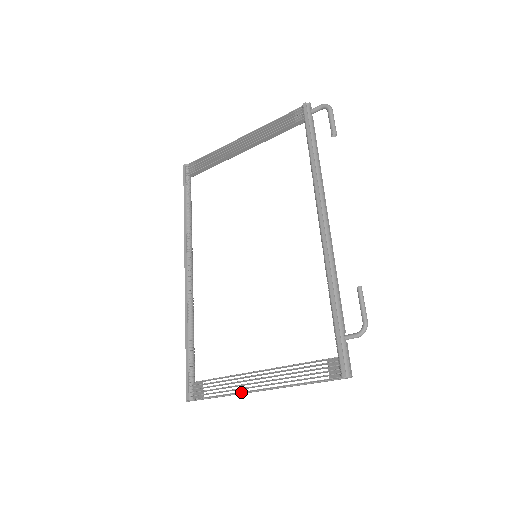
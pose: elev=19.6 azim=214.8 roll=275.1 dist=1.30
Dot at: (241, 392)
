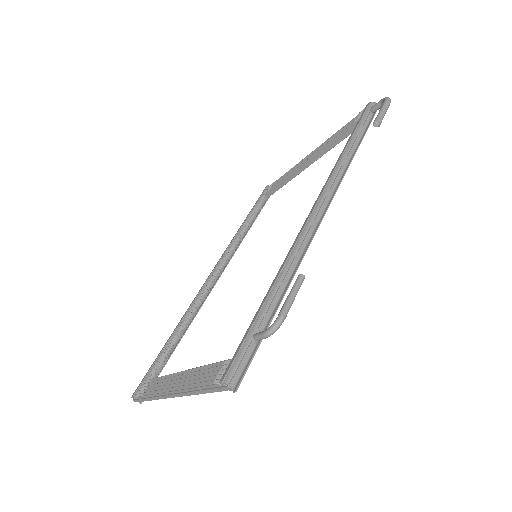
Dot at: (161, 395)
